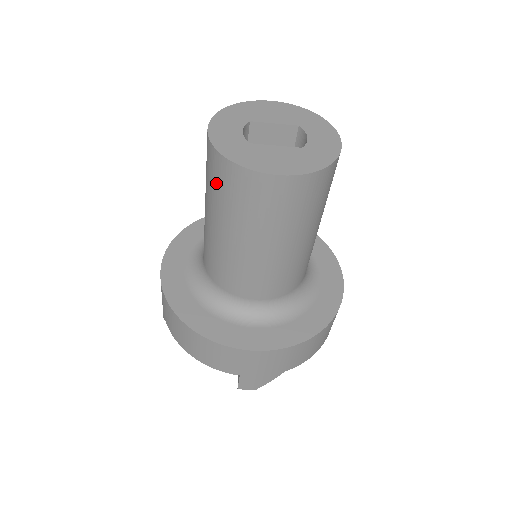
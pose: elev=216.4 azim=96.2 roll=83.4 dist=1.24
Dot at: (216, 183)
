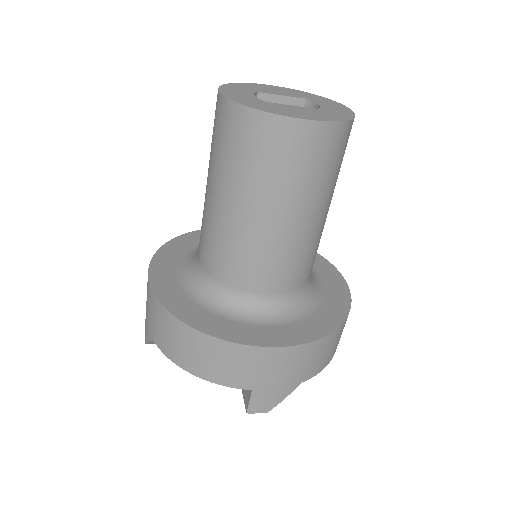
Dot at: (231, 144)
